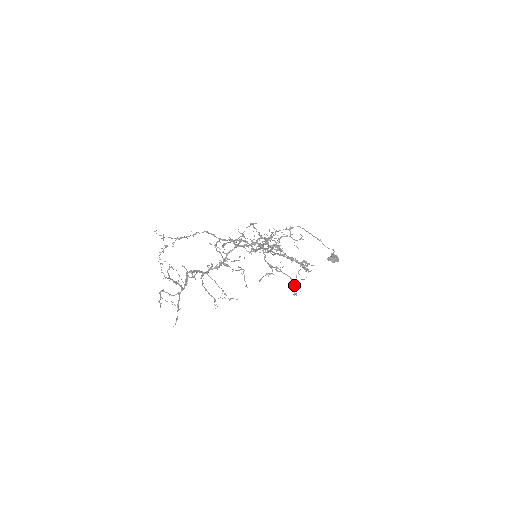
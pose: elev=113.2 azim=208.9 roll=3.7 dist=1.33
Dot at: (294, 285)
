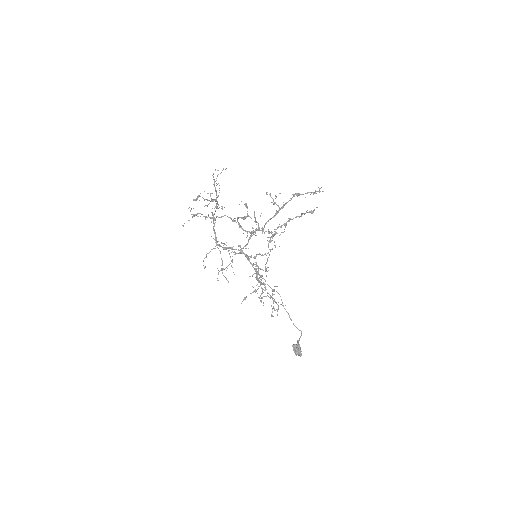
Dot at: (273, 307)
